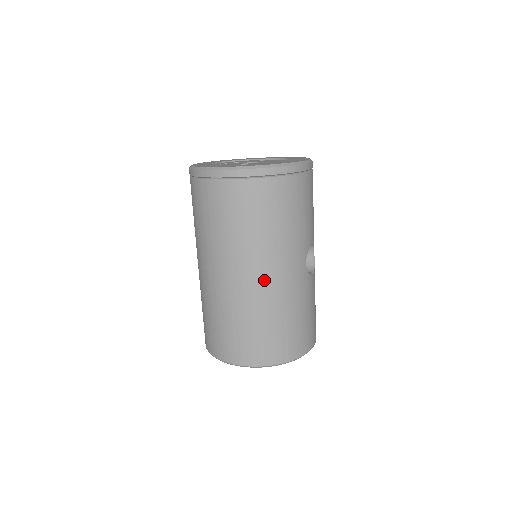
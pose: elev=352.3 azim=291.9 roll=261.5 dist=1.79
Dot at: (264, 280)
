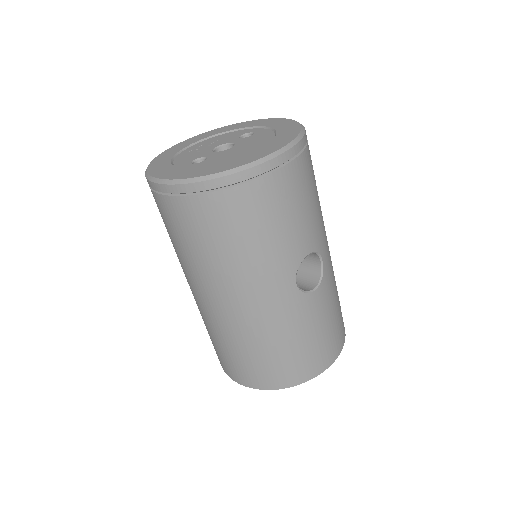
Dot at: (236, 308)
